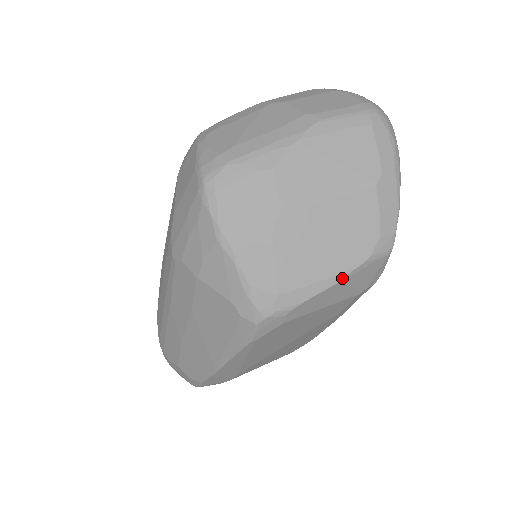
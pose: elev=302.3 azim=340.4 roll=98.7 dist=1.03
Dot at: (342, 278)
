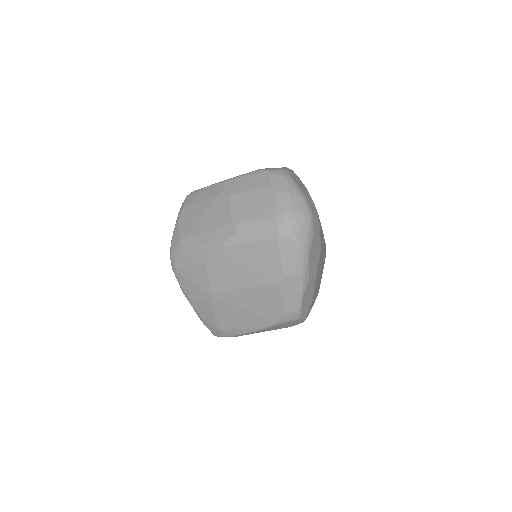
Dot at: (260, 329)
